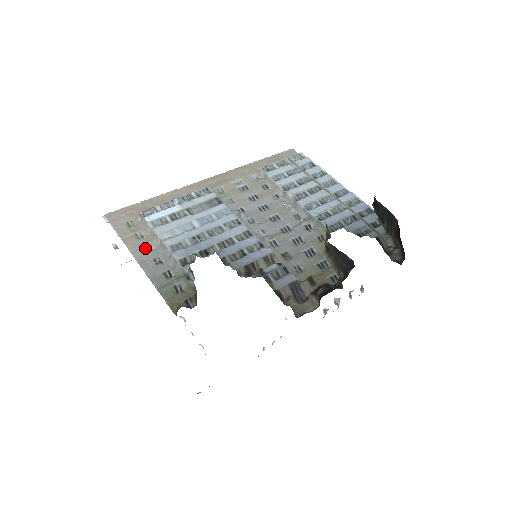
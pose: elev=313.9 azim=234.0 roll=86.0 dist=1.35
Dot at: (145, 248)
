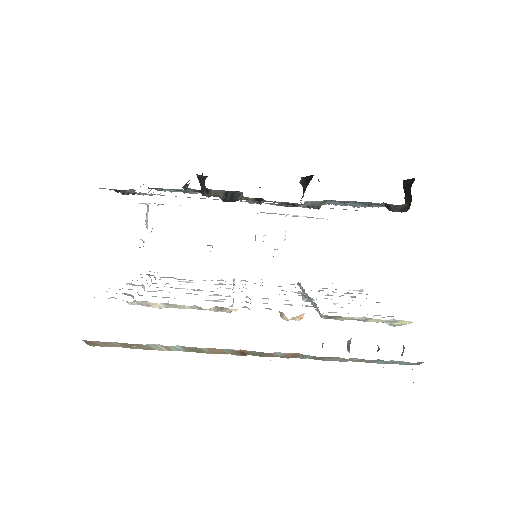
Dot at: occluded
